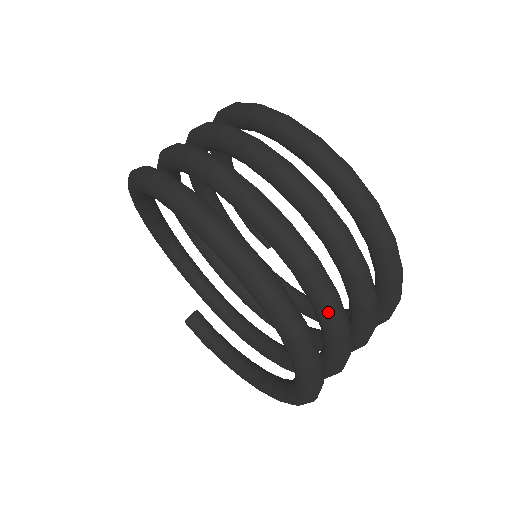
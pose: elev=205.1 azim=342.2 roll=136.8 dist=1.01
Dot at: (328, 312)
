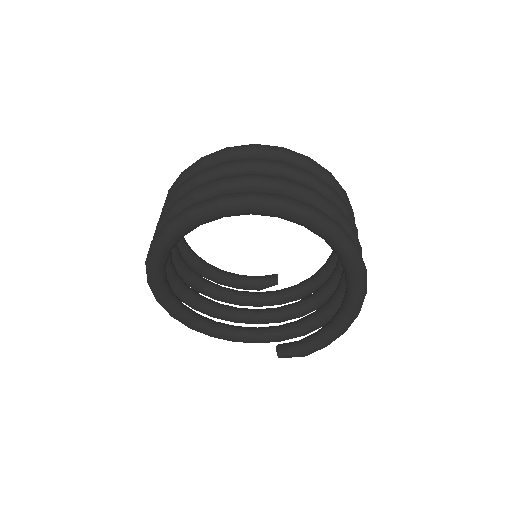
Dot at: (288, 187)
